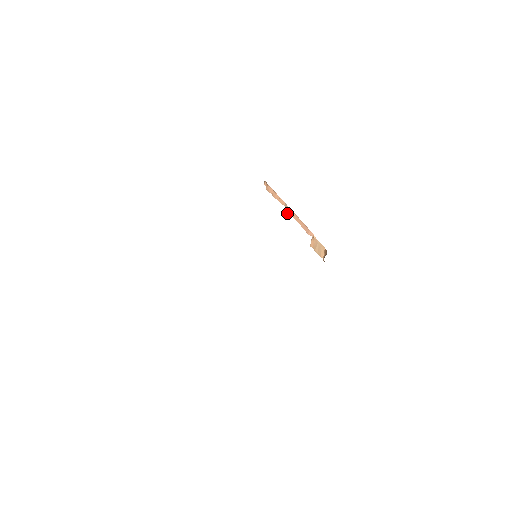
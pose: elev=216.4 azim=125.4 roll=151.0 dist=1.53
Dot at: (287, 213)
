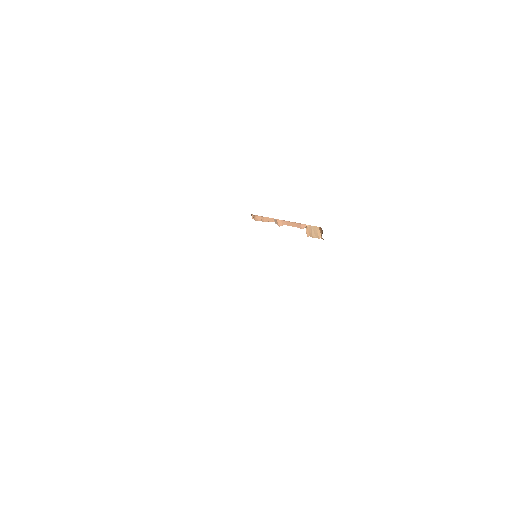
Dot at: (278, 225)
